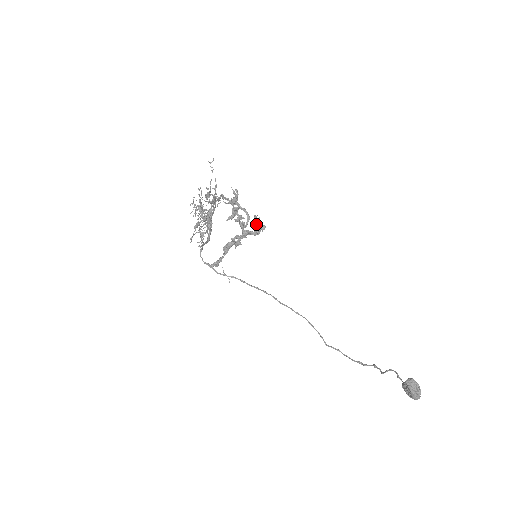
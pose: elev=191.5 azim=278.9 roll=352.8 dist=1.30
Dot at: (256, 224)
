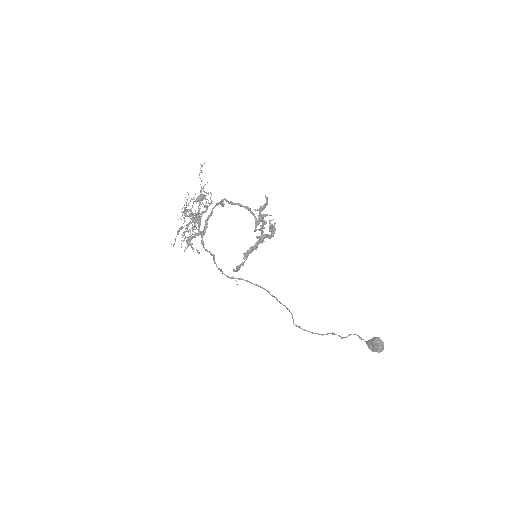
Dot at: (271, 228)
